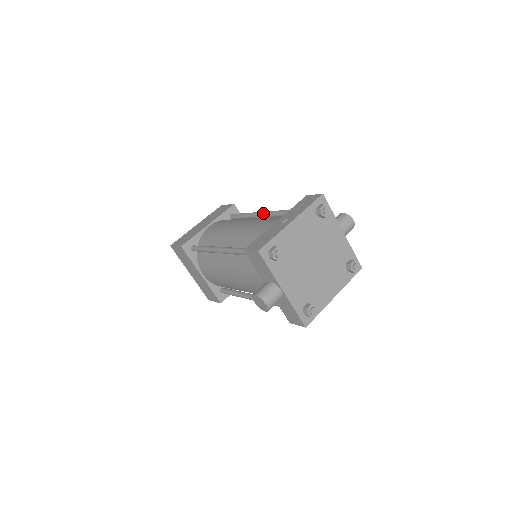
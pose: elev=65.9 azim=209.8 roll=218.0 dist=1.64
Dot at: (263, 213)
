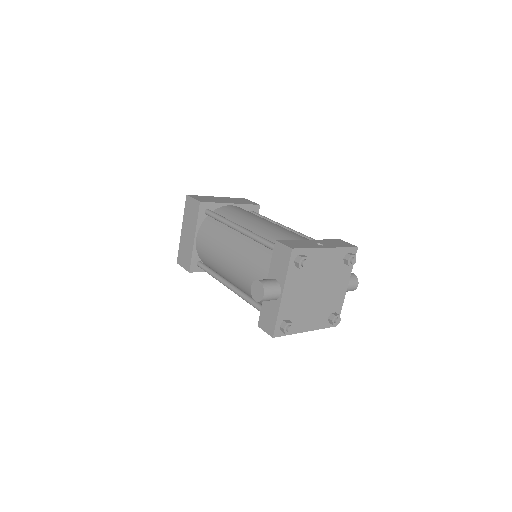
Dot at: (288, 228)
